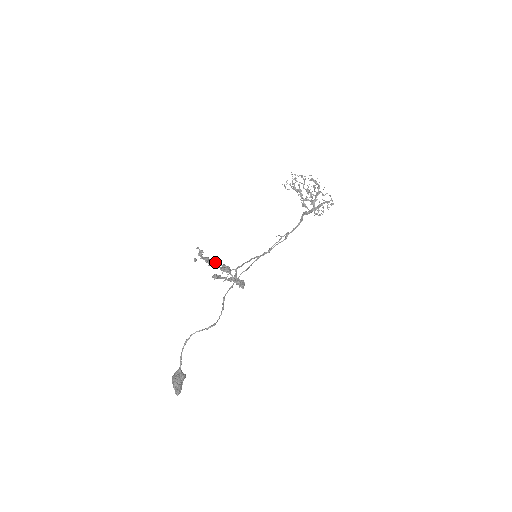
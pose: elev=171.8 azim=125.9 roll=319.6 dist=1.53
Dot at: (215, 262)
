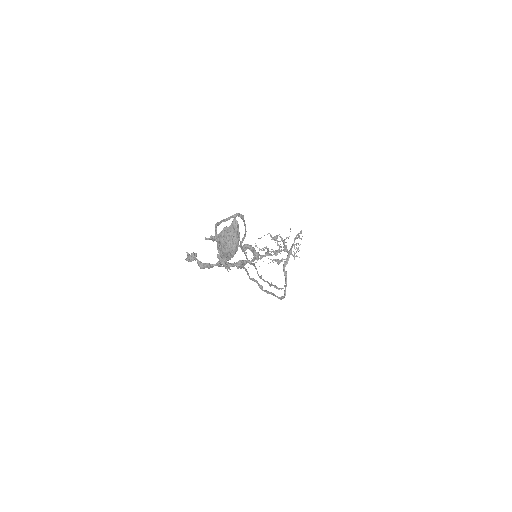
Dot at: (212, 236)
